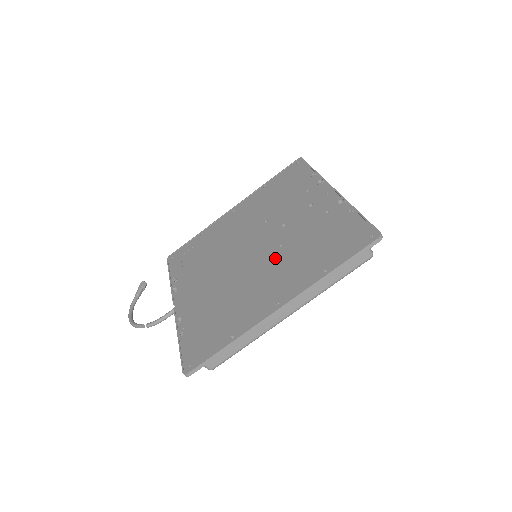
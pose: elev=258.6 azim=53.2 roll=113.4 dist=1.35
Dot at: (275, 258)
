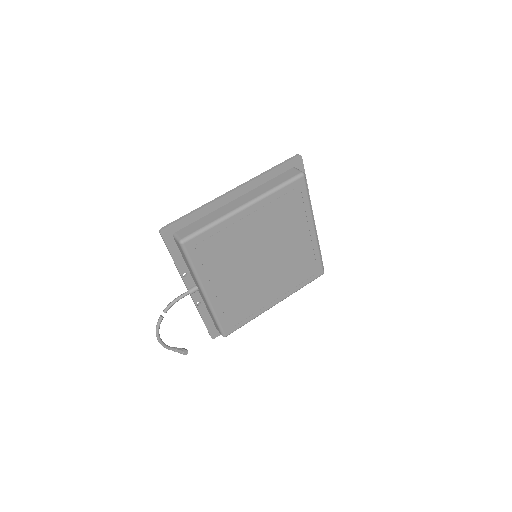
Dot at: occluded
